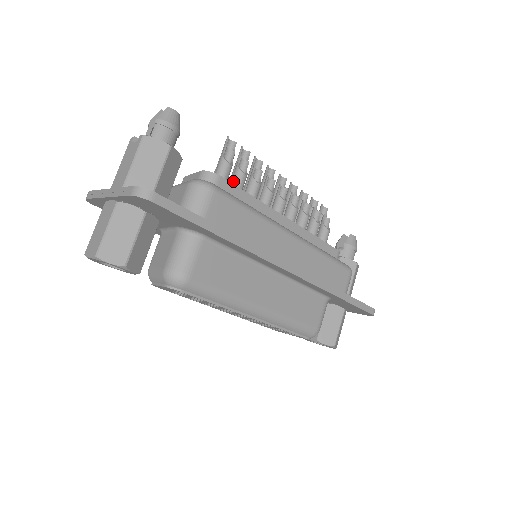
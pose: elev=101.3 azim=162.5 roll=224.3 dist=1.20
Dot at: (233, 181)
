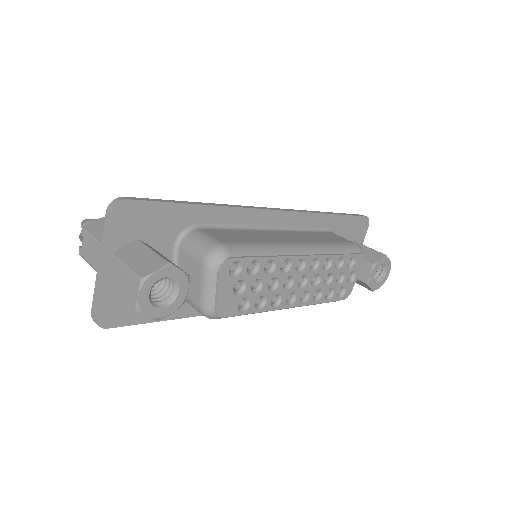
Dot at: occluded
